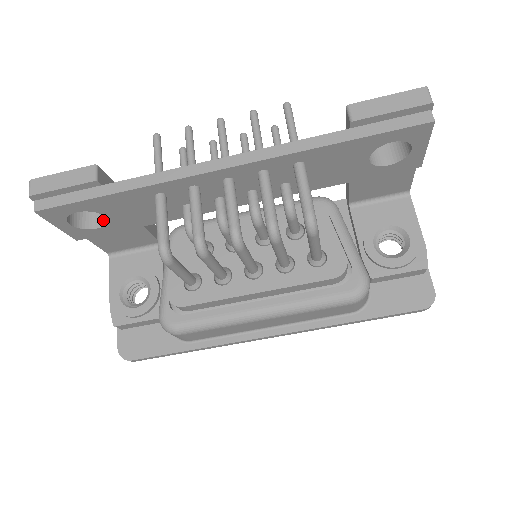
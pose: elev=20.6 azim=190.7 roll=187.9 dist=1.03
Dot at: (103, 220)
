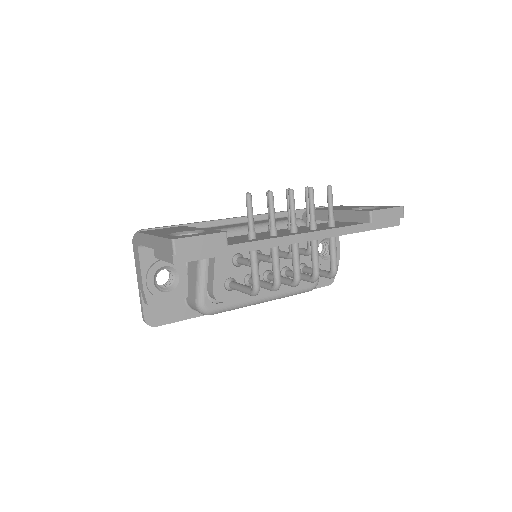
Dot at: occluded
